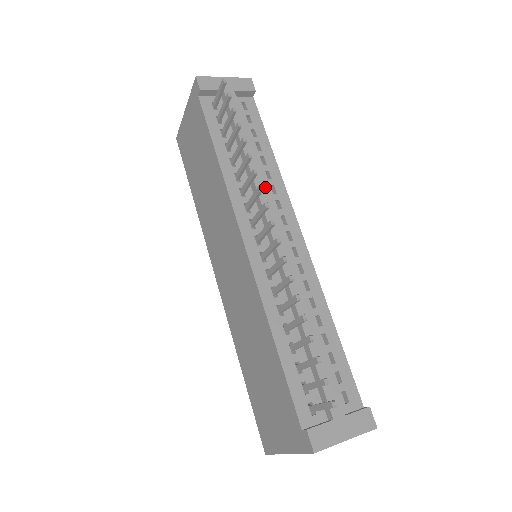
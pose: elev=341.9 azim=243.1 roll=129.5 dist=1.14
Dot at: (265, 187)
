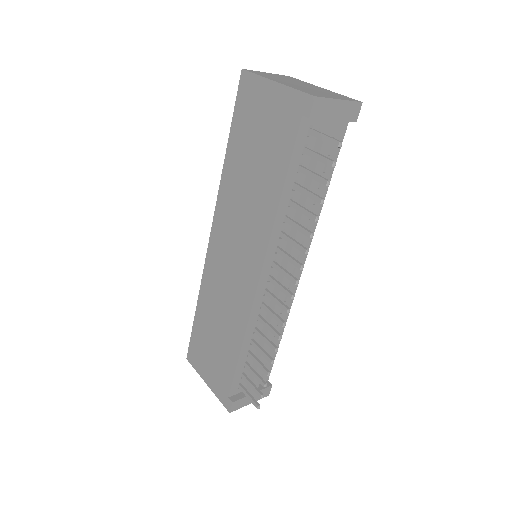
Dot at: (302, 237)
